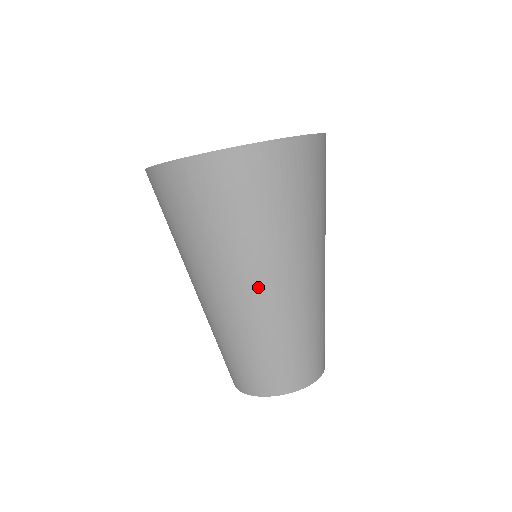
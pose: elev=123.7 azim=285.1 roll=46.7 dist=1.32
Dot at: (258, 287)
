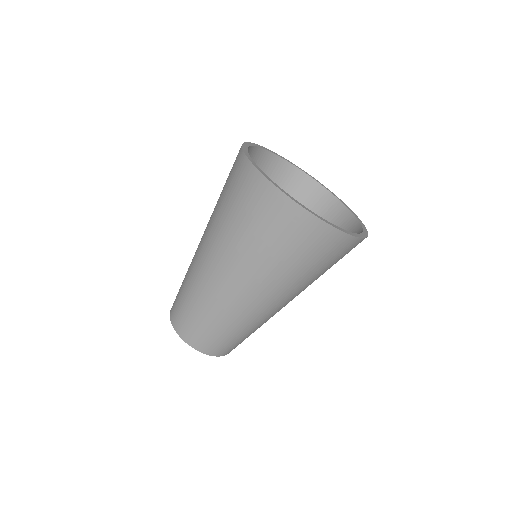
Dot at: (233, 283)
